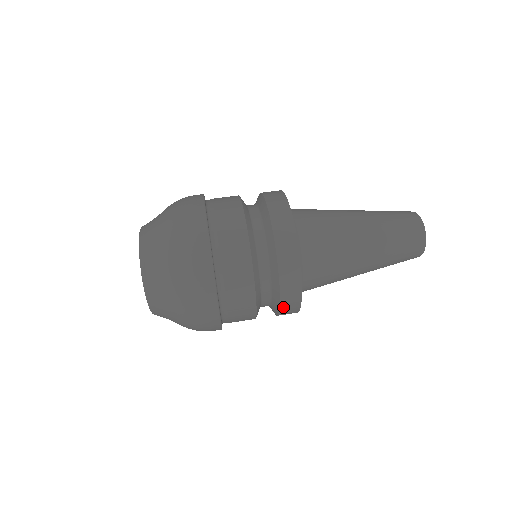
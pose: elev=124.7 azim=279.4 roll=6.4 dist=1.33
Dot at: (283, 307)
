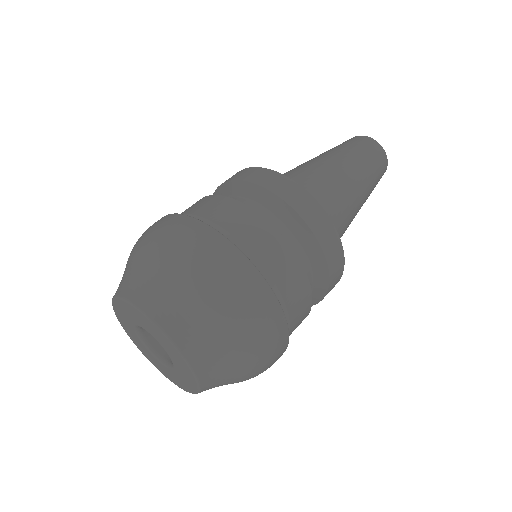
Dot at: (309, 222)
